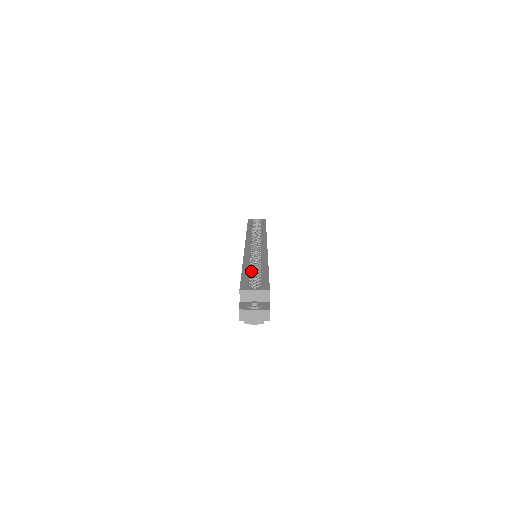
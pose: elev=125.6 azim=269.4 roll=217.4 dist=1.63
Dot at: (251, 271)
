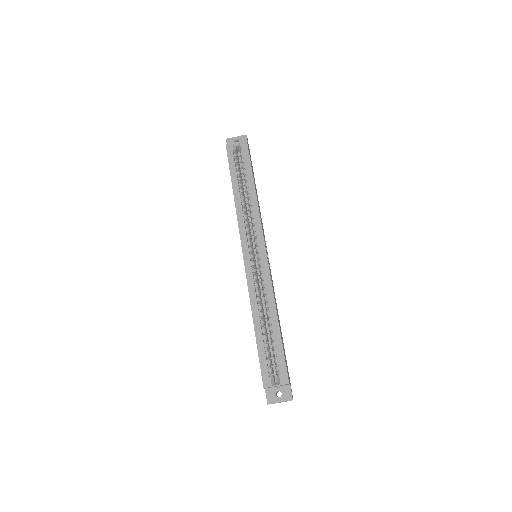
Dot at: (263, 332)
